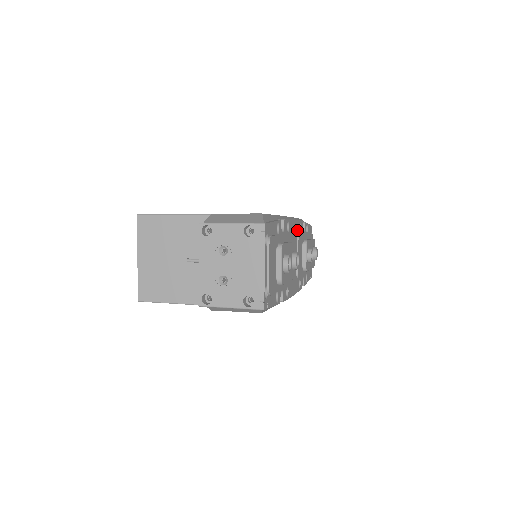
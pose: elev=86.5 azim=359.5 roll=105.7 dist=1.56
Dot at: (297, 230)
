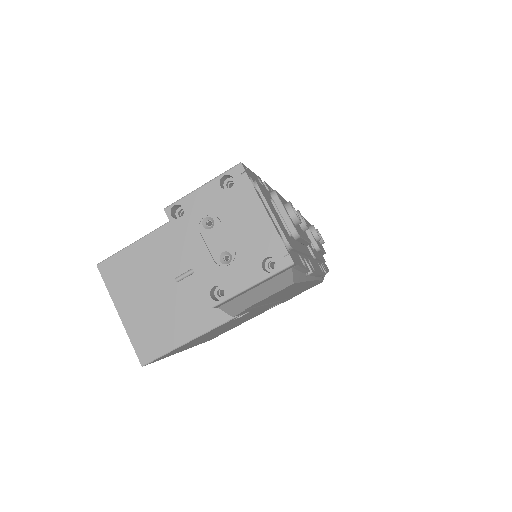
Dot at: occluded
